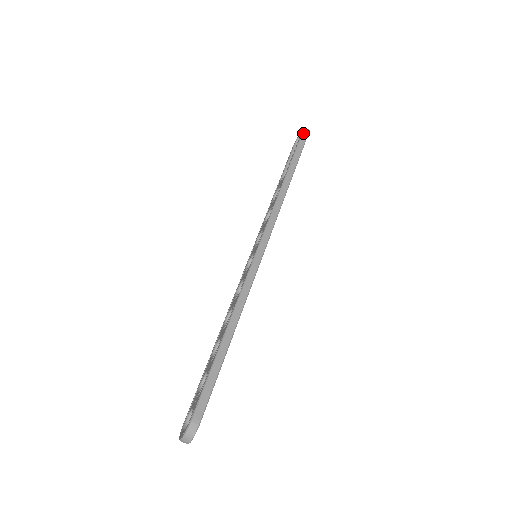
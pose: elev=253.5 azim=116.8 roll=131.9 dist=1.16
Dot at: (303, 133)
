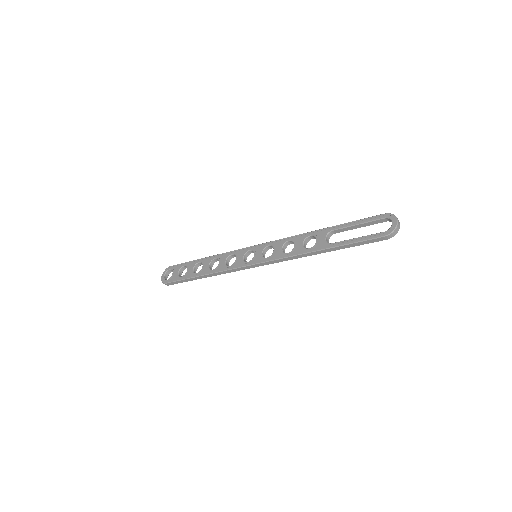
Dot at: (379, 238)
